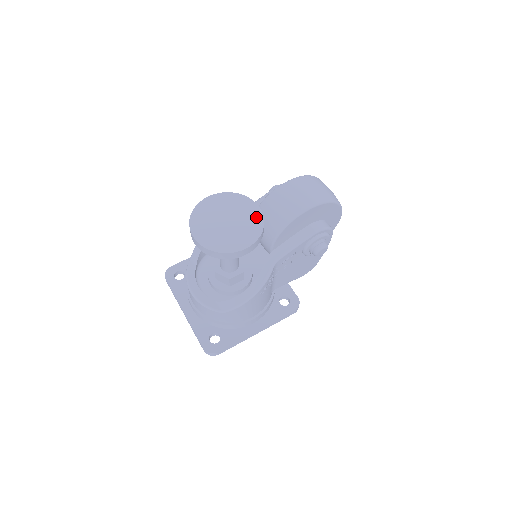
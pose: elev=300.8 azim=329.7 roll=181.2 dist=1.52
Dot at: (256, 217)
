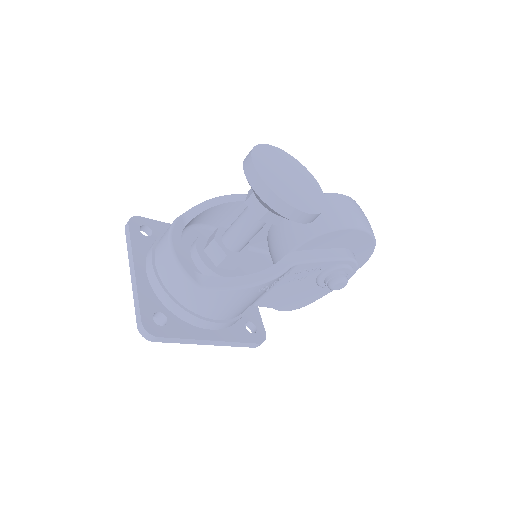
Dot at: (319, 195)
